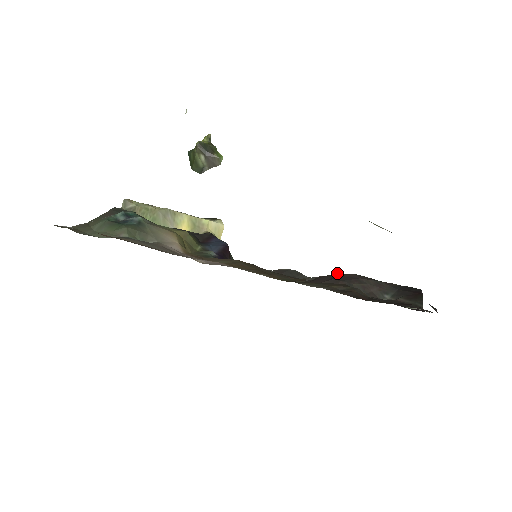
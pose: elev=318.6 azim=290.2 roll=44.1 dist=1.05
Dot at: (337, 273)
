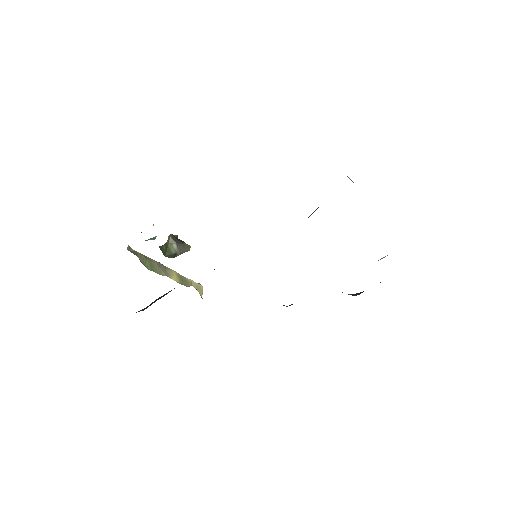
Dot at: occluded
